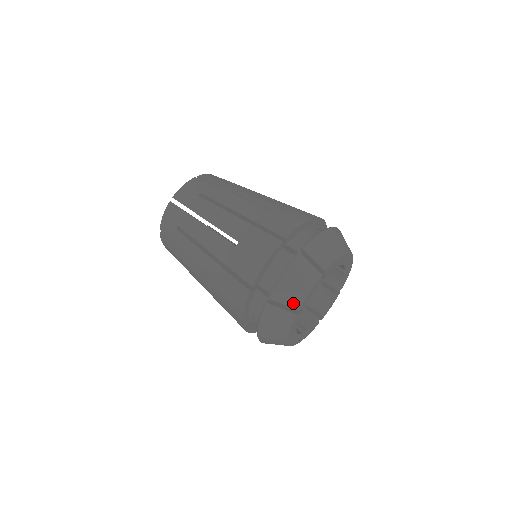
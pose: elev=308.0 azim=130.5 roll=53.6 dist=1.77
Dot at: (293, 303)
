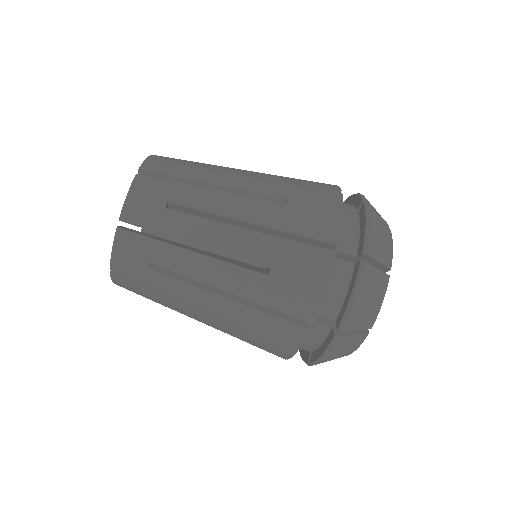
Dot at: occluded
